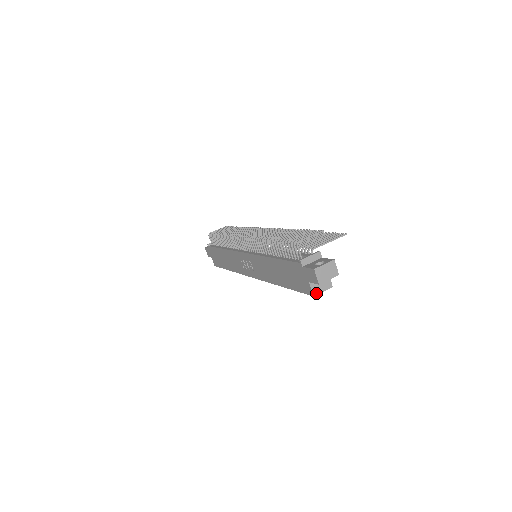
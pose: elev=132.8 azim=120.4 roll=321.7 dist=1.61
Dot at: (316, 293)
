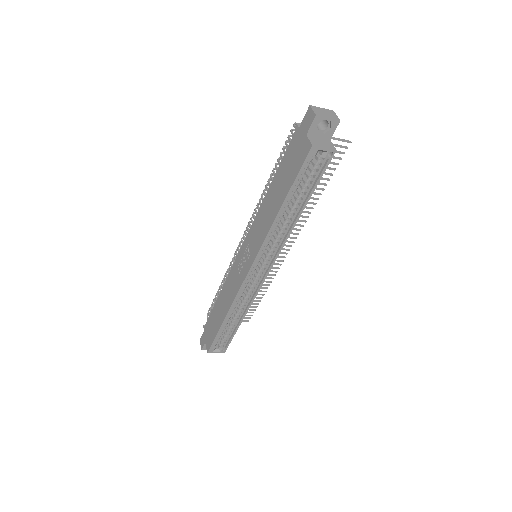
Dot at: (315, 145)
